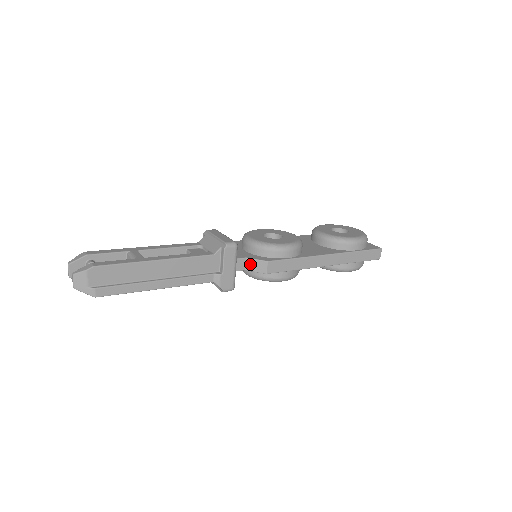
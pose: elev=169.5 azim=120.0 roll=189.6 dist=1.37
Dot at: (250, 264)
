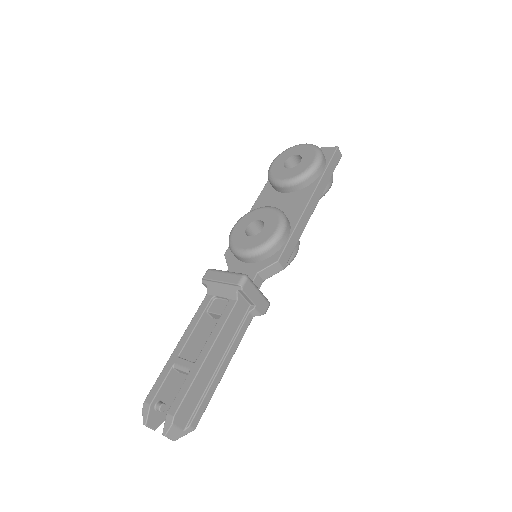
Dot at: (265, 274)
